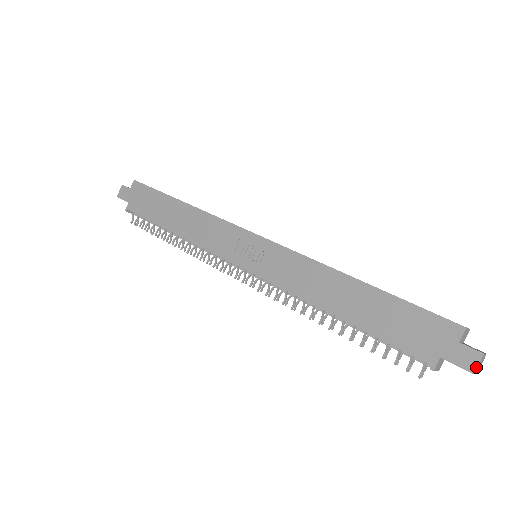
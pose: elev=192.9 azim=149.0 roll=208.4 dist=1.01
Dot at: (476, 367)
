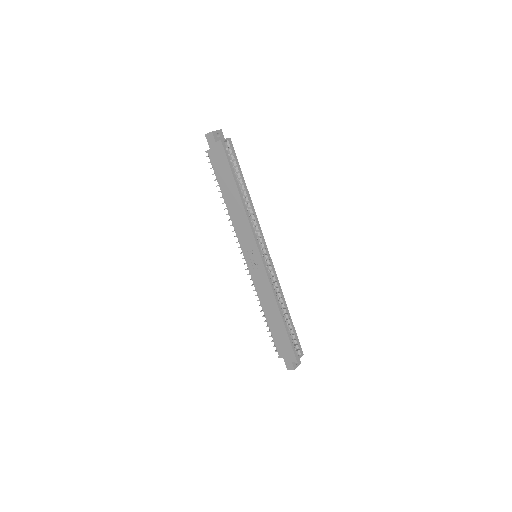
Dot at: occluded
